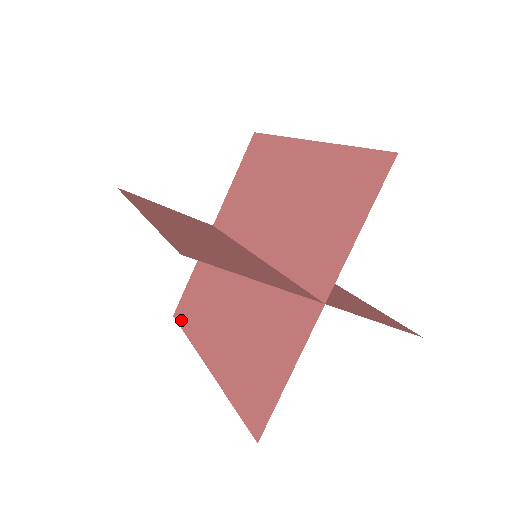
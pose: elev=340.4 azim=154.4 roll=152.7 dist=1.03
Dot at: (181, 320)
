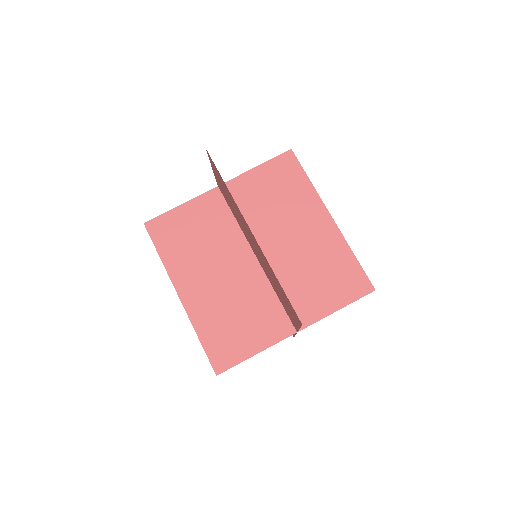
Dot at: occluded
